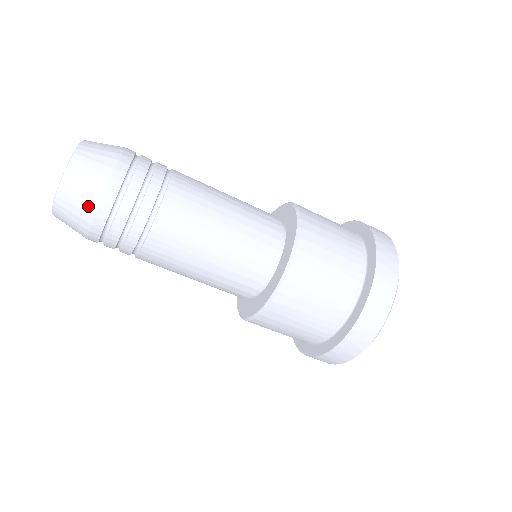
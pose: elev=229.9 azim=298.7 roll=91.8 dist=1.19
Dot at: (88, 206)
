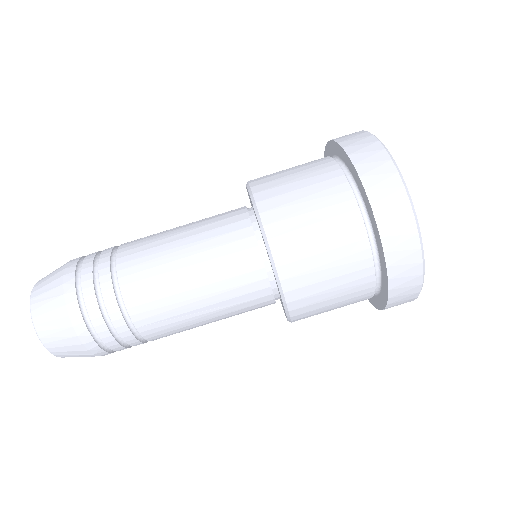
Dot at: (57, 301)
